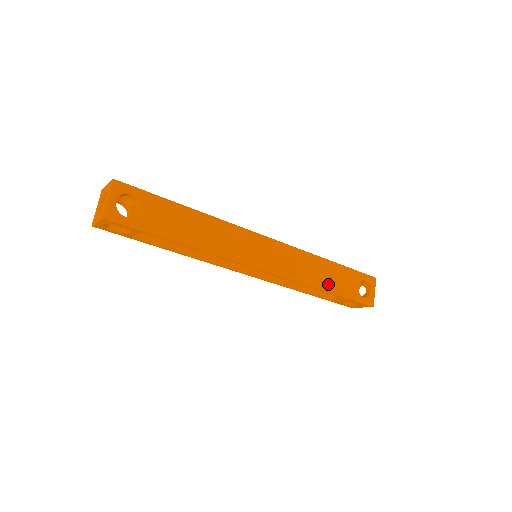
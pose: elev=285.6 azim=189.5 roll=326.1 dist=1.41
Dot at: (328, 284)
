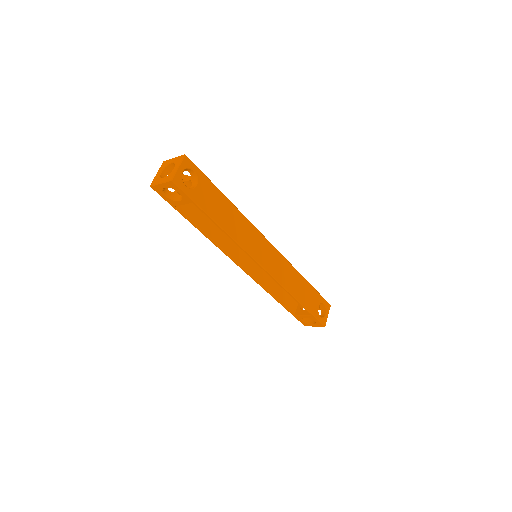
Dot at: (301, 296)
